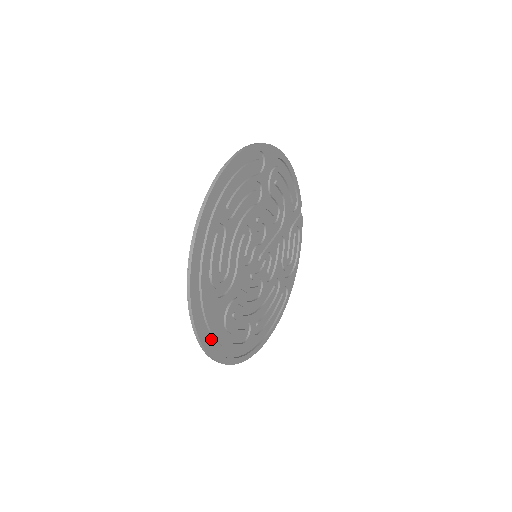
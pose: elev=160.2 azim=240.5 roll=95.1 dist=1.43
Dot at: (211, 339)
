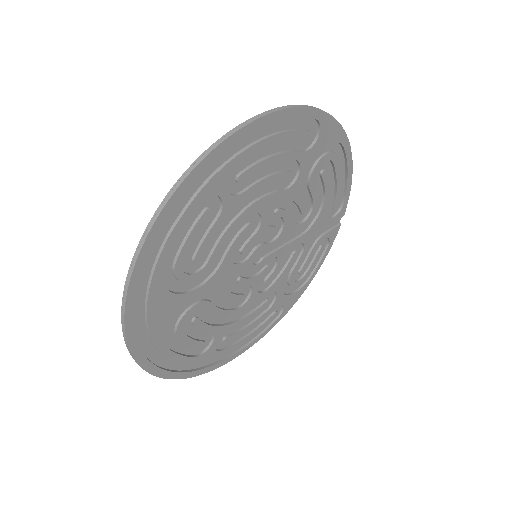
Dot at: (147, 341)
